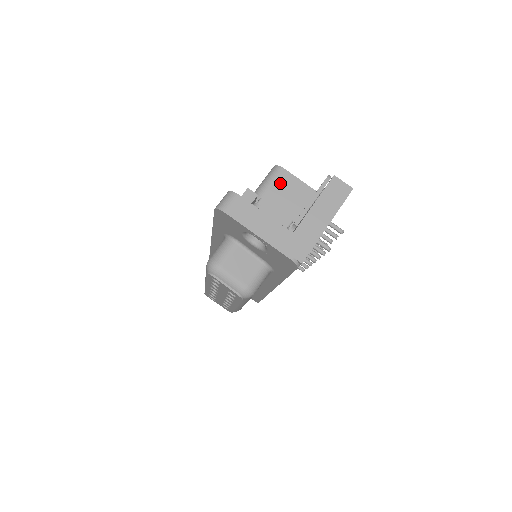
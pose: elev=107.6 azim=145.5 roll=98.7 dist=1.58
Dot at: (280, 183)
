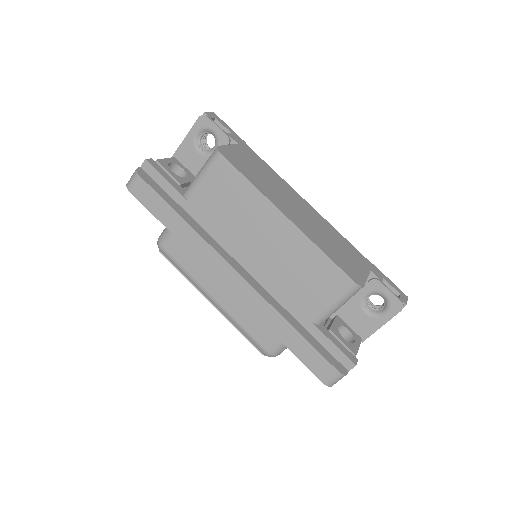
Dot at: occluded
